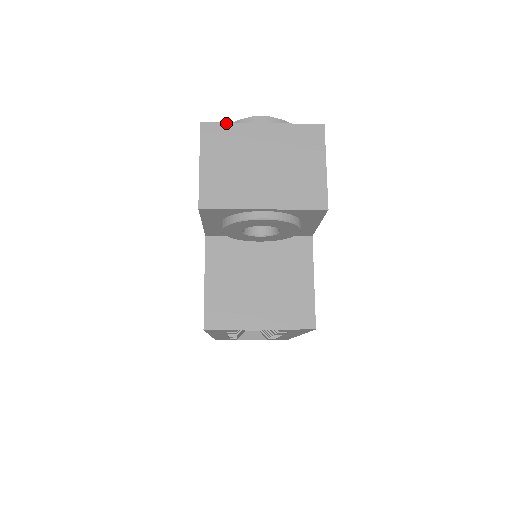
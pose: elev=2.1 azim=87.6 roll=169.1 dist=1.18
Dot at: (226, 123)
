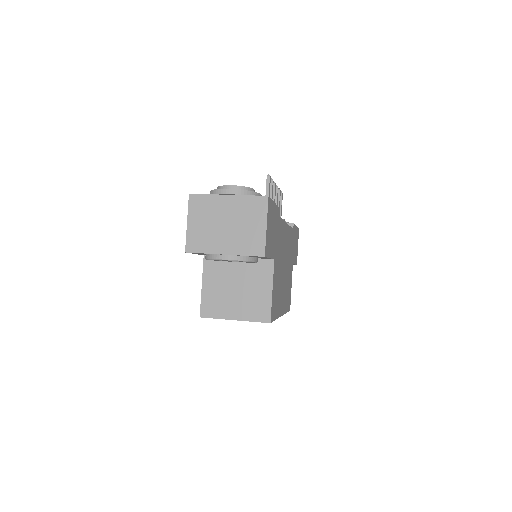
Dot at: (205, 194)
